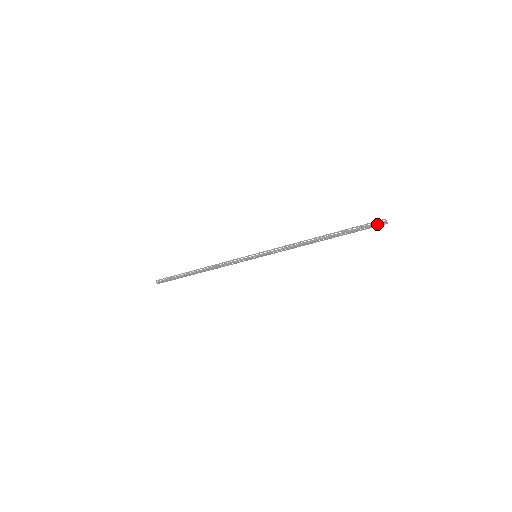
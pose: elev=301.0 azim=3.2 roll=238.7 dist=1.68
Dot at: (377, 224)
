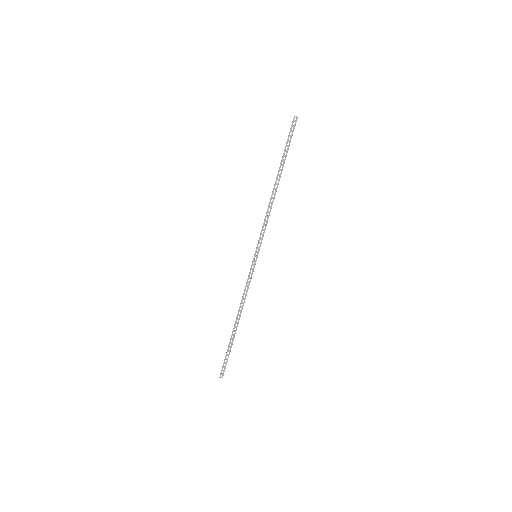
Dot at: (292, 125)
